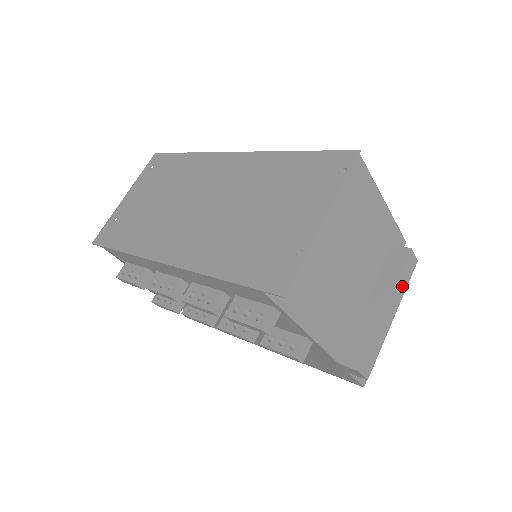
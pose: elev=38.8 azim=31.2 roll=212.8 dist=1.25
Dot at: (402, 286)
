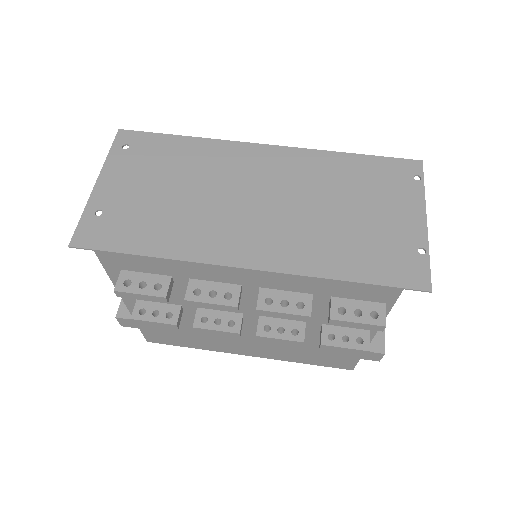
Dot at: occluded
